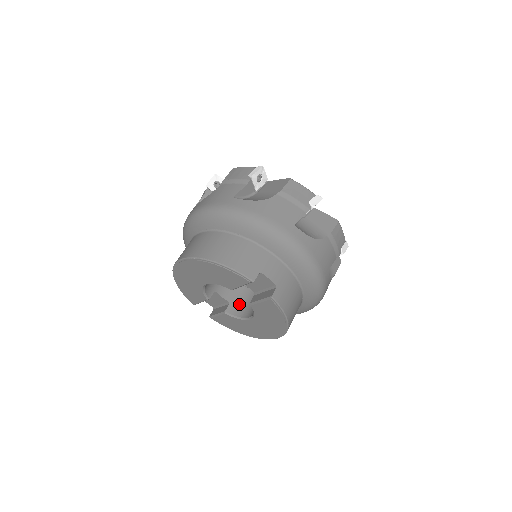
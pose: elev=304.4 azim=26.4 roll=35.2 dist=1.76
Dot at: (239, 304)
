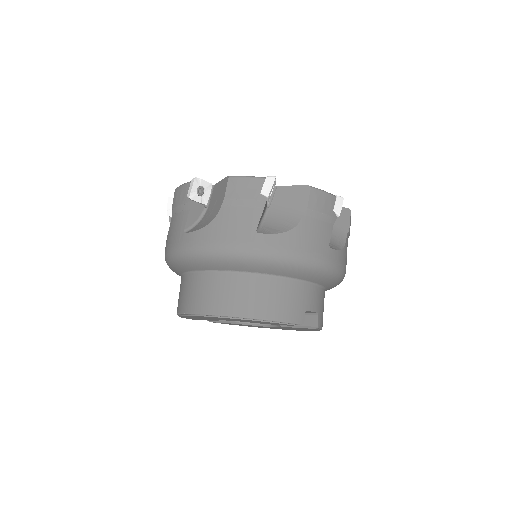
Dot at: occluded
